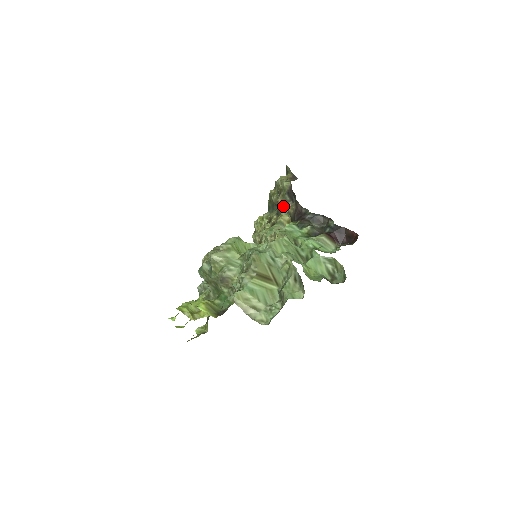
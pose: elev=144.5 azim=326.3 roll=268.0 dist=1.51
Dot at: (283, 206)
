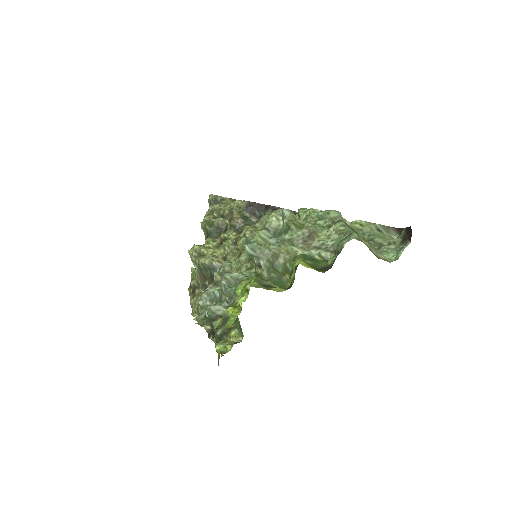
Dot at: (245, 221)
